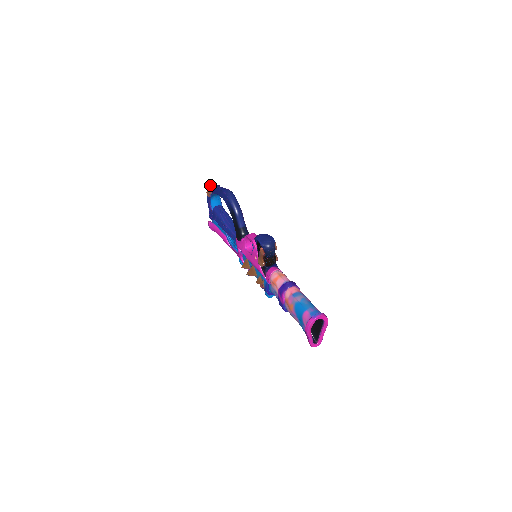
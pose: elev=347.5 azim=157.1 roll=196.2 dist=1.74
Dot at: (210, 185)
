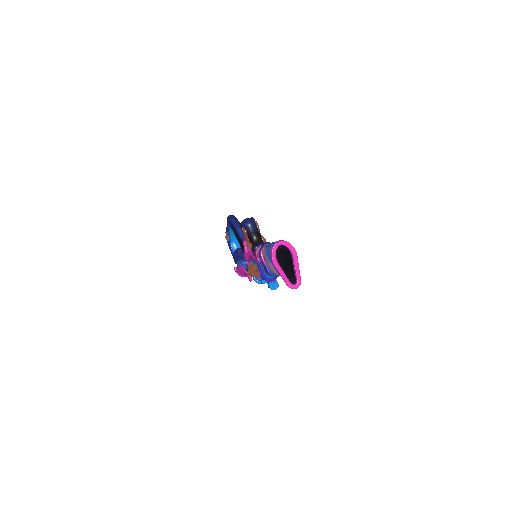
Dot at: occluded
